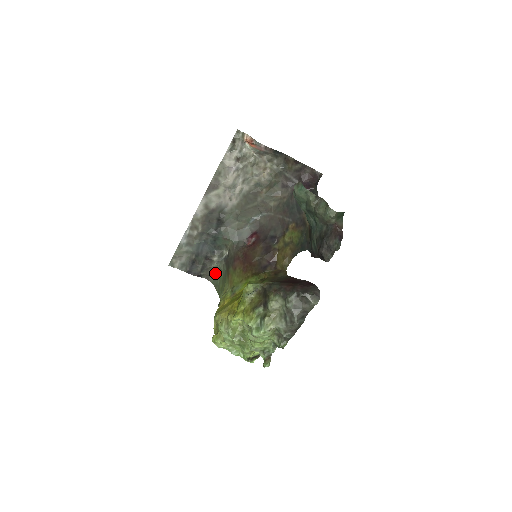
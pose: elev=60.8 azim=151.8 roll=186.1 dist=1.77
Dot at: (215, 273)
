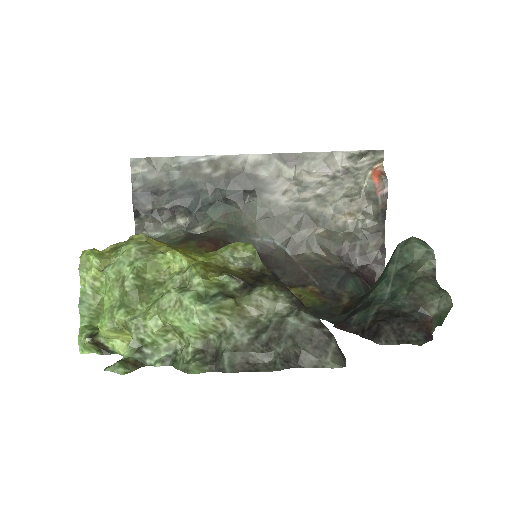
Dot at: (154, 235)
